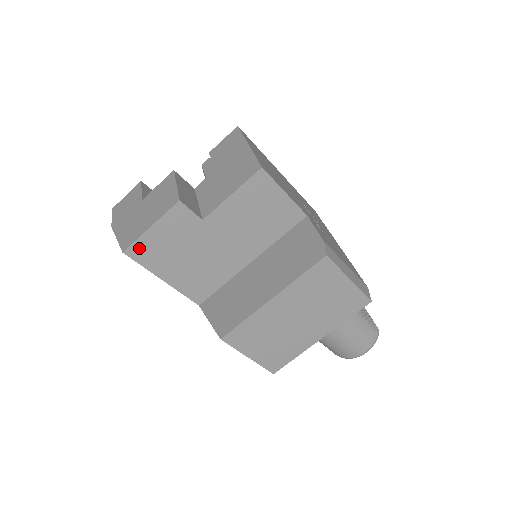
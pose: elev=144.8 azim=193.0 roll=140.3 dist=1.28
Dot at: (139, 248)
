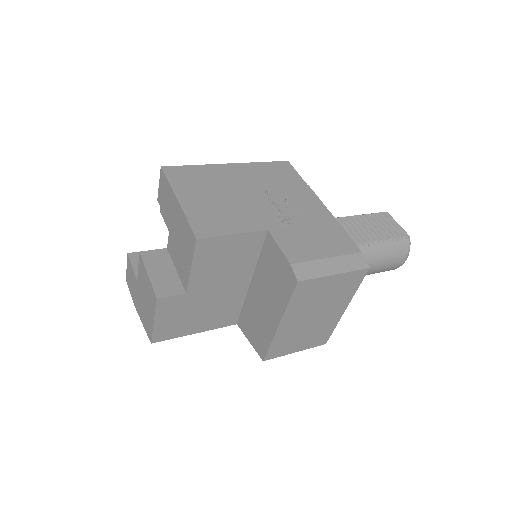
Dot at: (159, 334)
